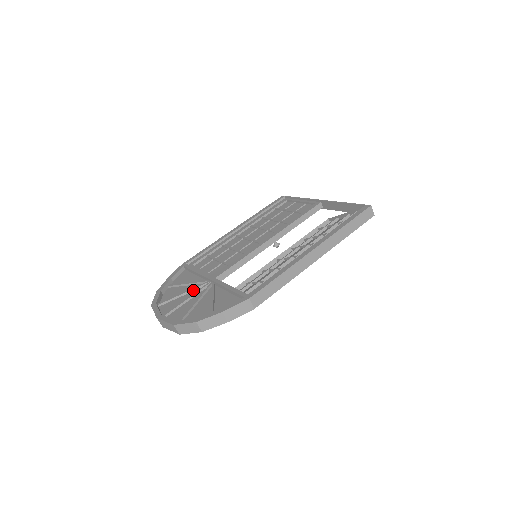
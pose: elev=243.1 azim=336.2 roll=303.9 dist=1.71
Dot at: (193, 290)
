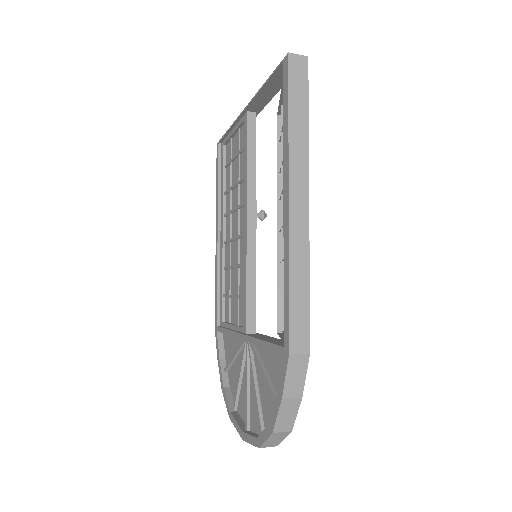
Dot at: (243, 365)
